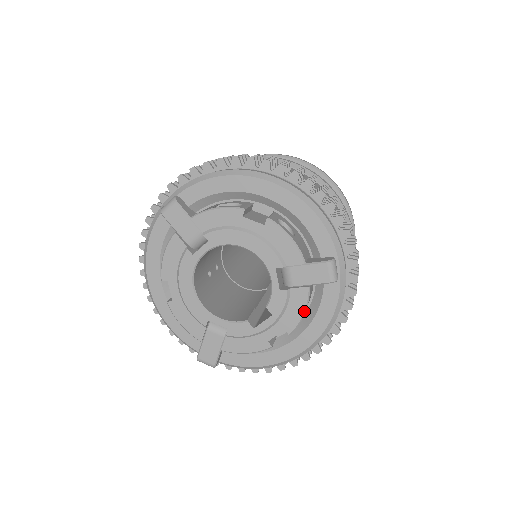
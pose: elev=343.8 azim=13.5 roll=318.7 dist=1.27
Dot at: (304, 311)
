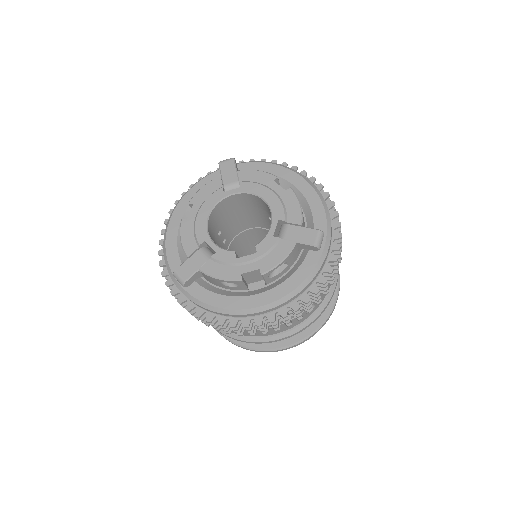
Dot at: (283, 259)
